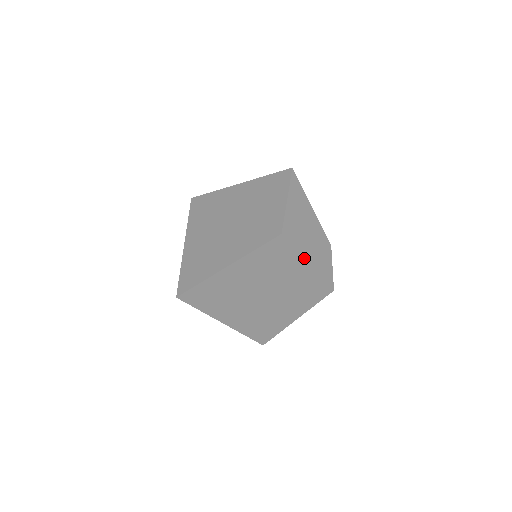
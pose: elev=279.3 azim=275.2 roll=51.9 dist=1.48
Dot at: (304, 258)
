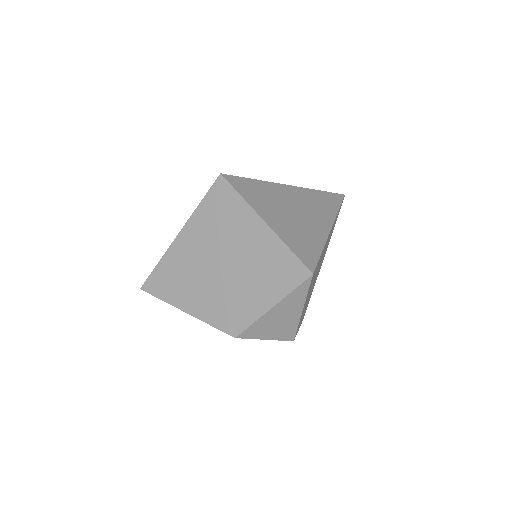
Dot at: occluded
